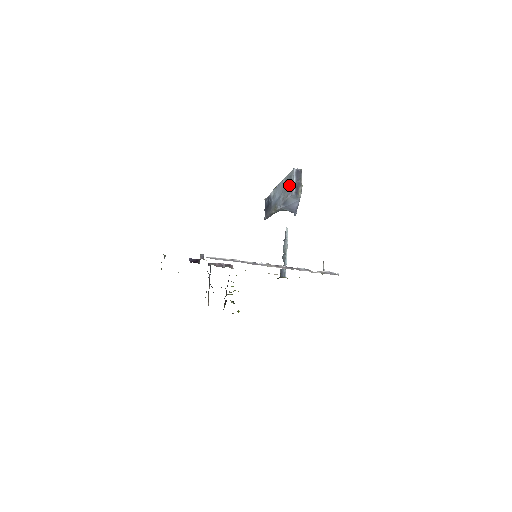
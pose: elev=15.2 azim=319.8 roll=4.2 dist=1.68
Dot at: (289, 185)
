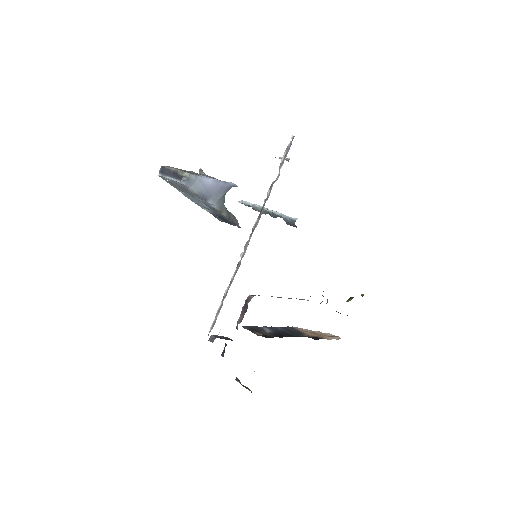
Dot at: (179, 187)
